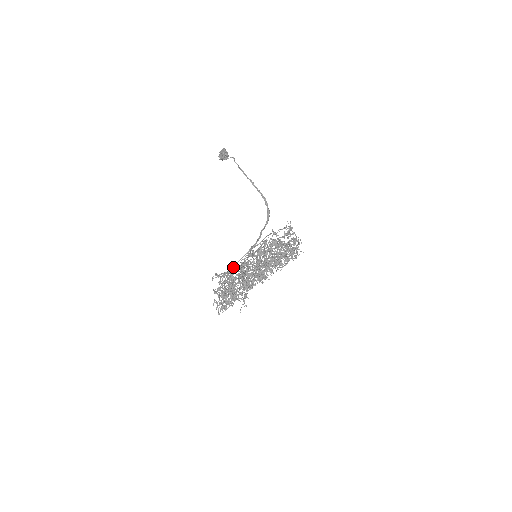
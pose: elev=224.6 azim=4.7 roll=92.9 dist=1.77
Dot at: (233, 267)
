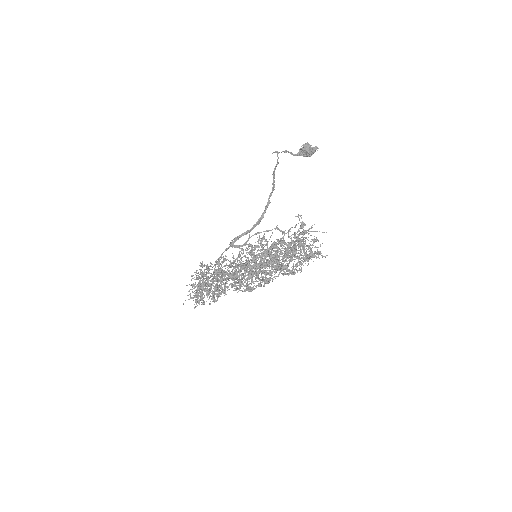
Dot at: (202, 261)
